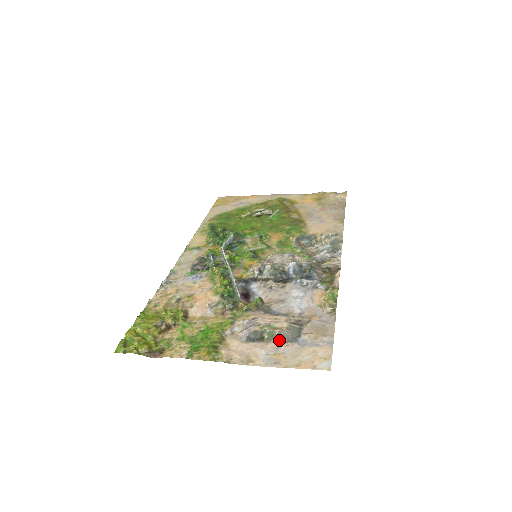
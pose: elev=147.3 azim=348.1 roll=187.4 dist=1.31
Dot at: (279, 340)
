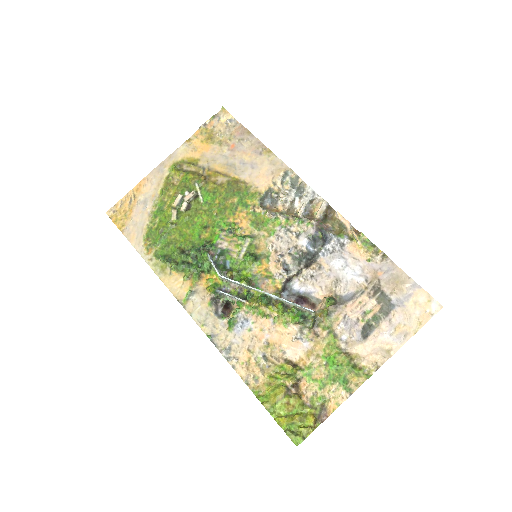
Dot at: (384, 317)
